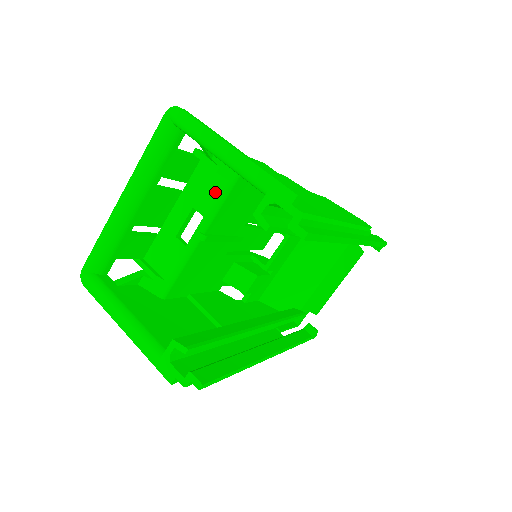
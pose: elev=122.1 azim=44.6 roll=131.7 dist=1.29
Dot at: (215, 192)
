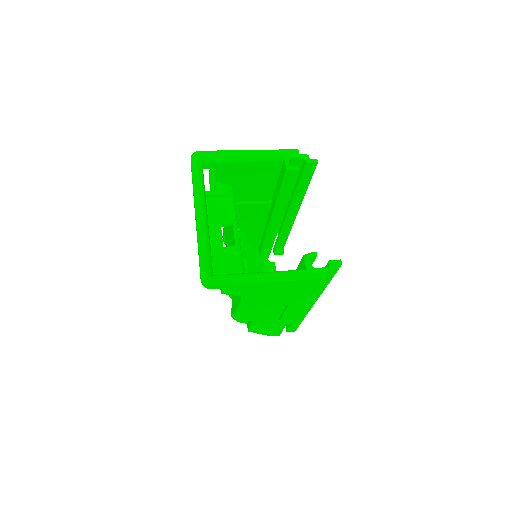
Dot at: (228, 207)
